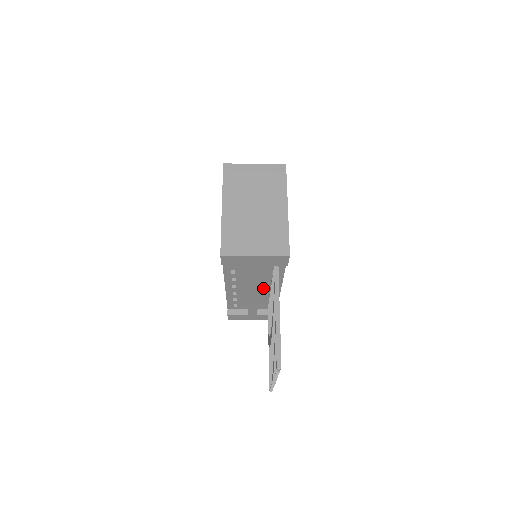
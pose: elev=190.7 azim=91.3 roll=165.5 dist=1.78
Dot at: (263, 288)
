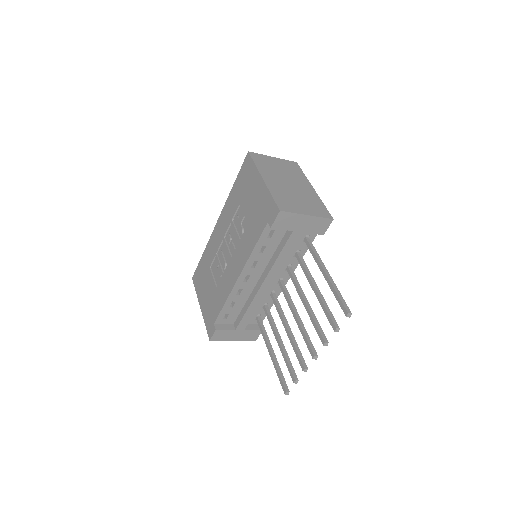
Dot at: occluded
